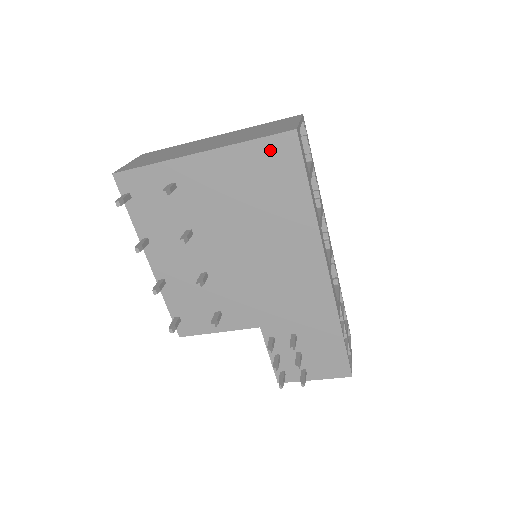
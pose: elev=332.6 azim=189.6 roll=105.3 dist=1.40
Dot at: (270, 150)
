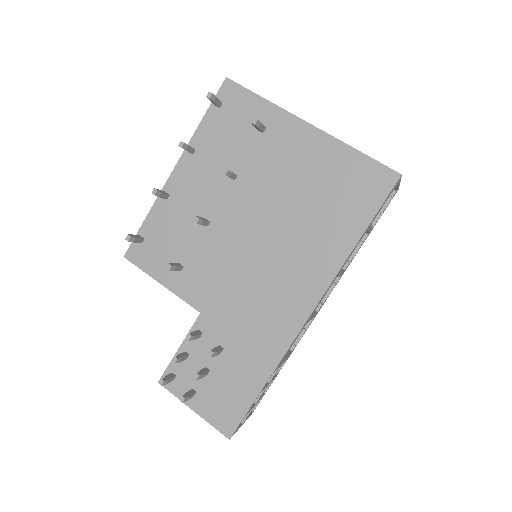
Dot at: (365, 171)
